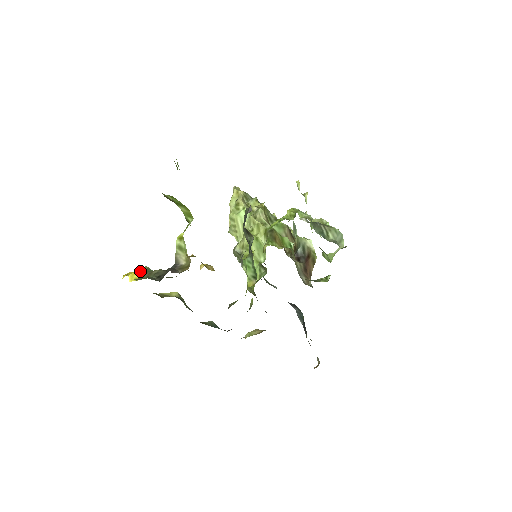
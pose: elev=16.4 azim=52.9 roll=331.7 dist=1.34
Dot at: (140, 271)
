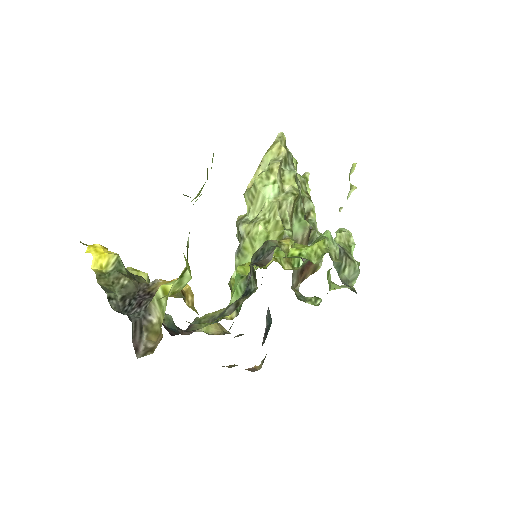
Dot at: (109, 257)
